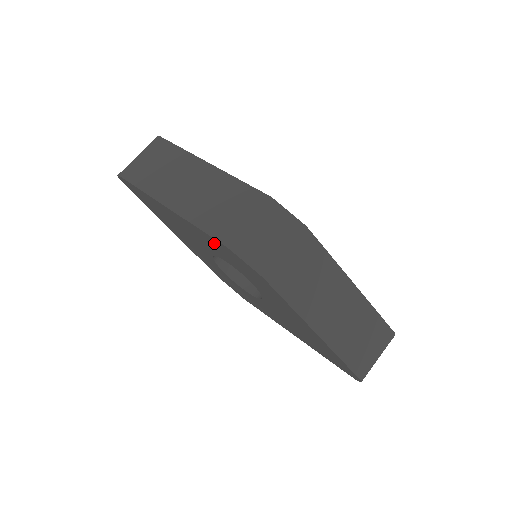
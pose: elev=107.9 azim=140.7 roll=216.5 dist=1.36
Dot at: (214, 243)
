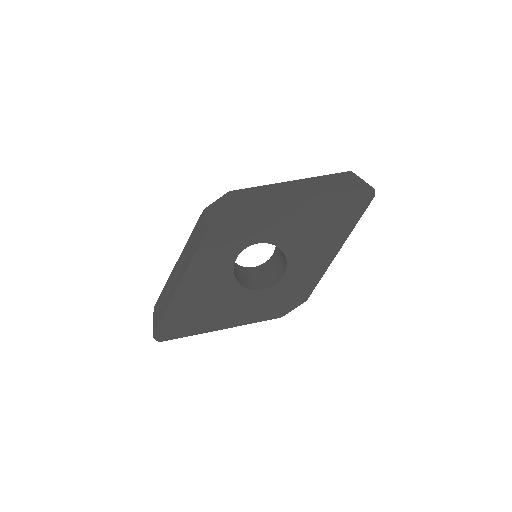
Dot at: (210, 249)
